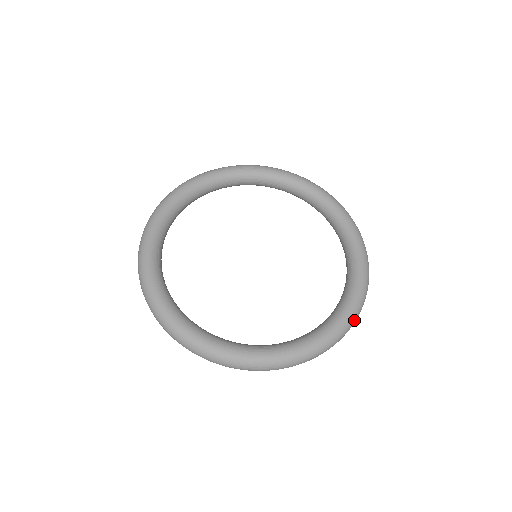
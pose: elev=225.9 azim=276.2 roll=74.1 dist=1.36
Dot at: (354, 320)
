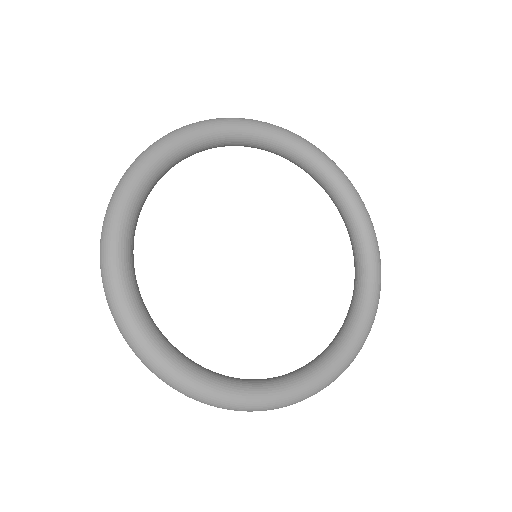
Dot at: (361, 348)
